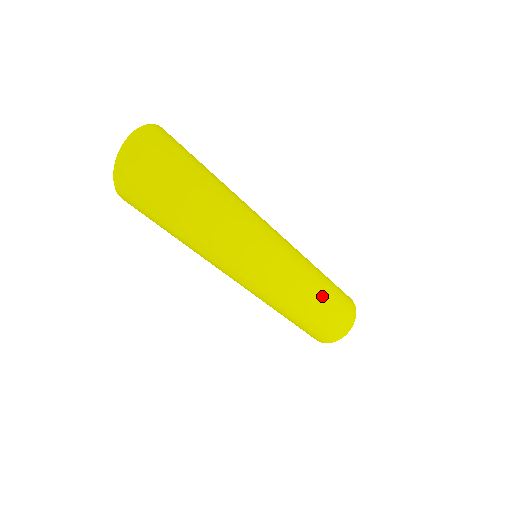
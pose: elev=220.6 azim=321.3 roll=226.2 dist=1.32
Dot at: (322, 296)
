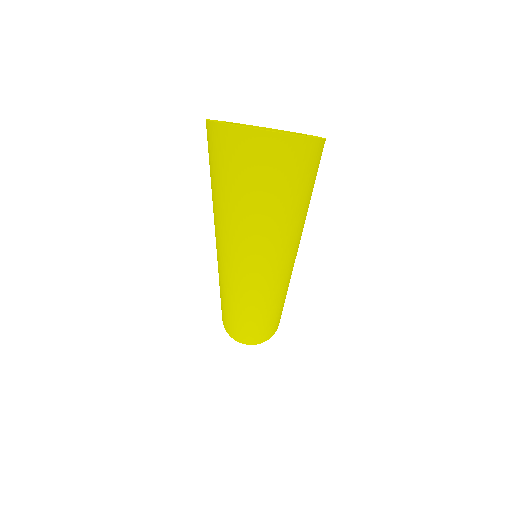
Dot at: (253, 324)
